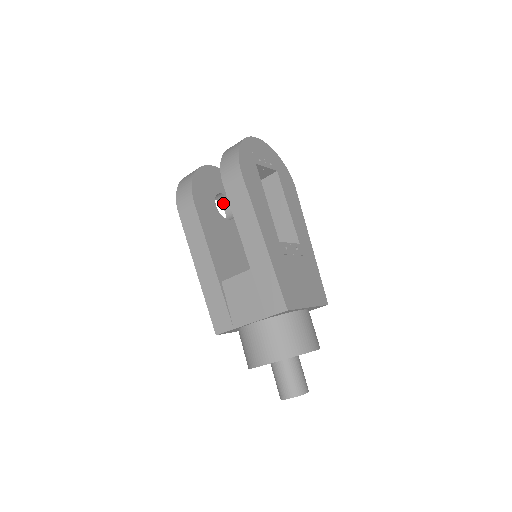
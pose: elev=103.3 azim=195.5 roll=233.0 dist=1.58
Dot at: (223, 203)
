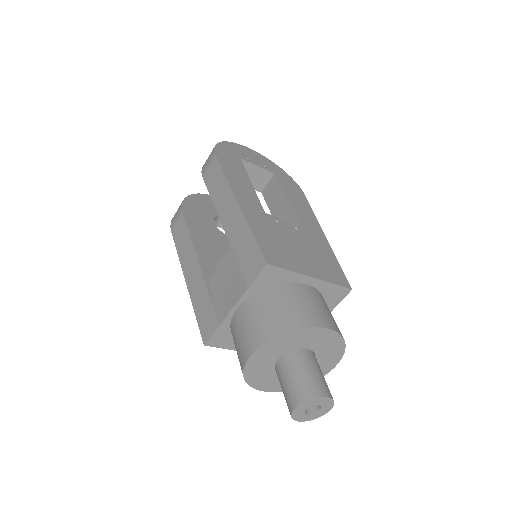
Dot at: occluded
